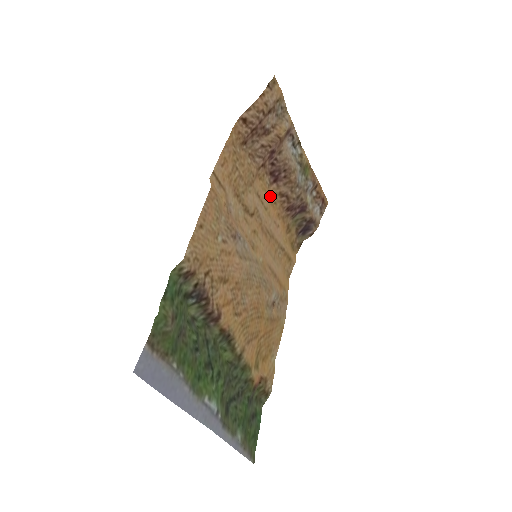
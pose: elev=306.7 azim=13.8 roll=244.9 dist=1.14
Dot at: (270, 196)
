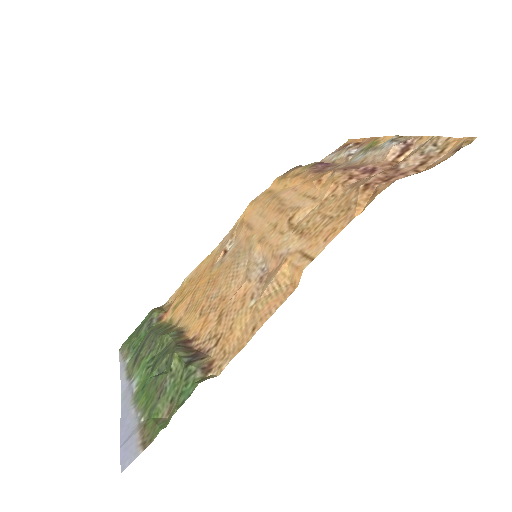
Dot at: (320, 178)
